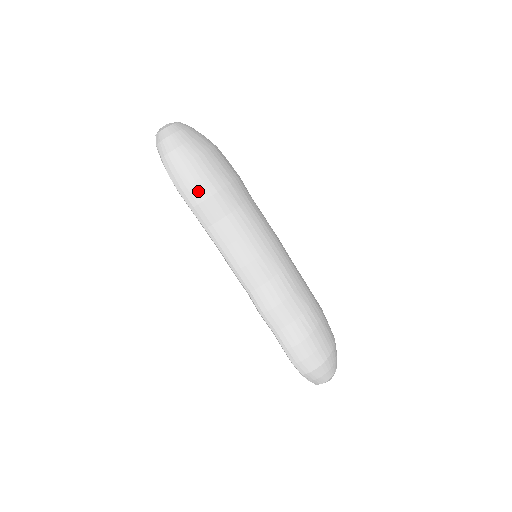
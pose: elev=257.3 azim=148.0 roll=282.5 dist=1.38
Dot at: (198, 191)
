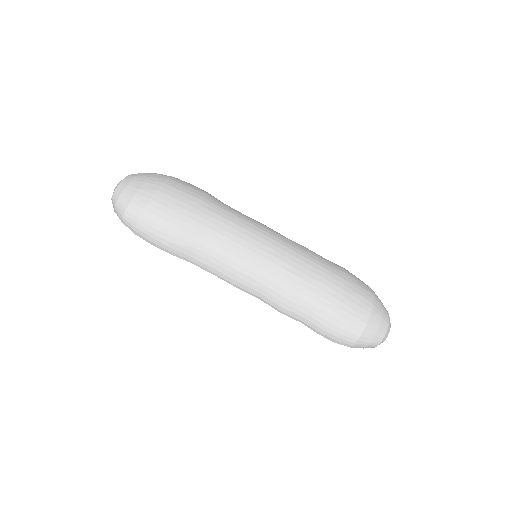
Dot at: (162, 236)
